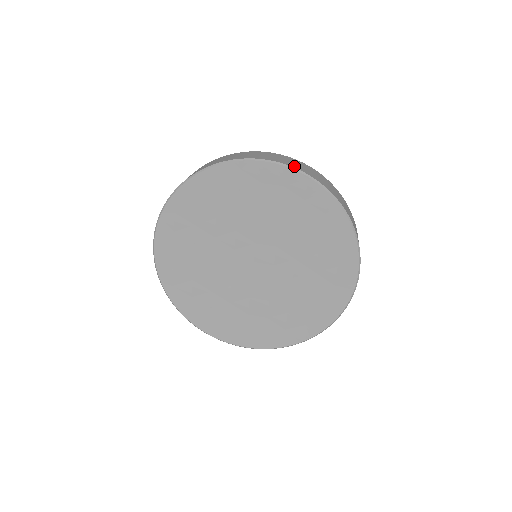
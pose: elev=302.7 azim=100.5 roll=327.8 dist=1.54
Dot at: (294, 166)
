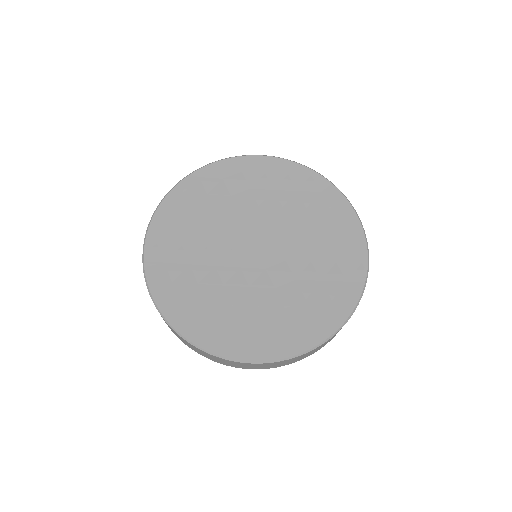
Dot at: occluded
